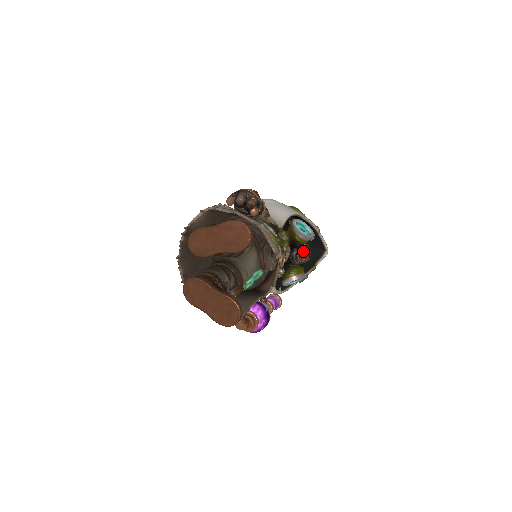
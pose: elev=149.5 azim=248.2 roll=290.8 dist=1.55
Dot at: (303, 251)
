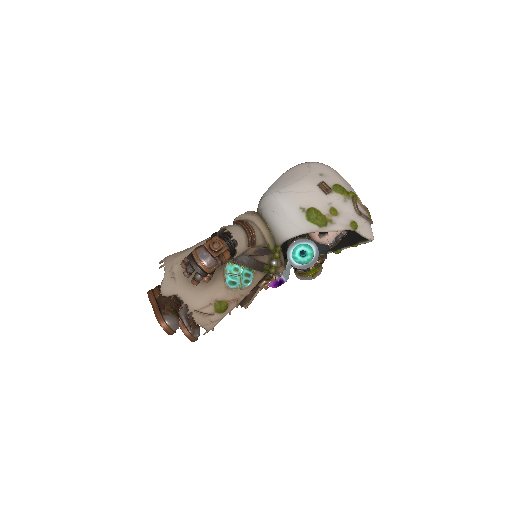
Dot at: occluded
